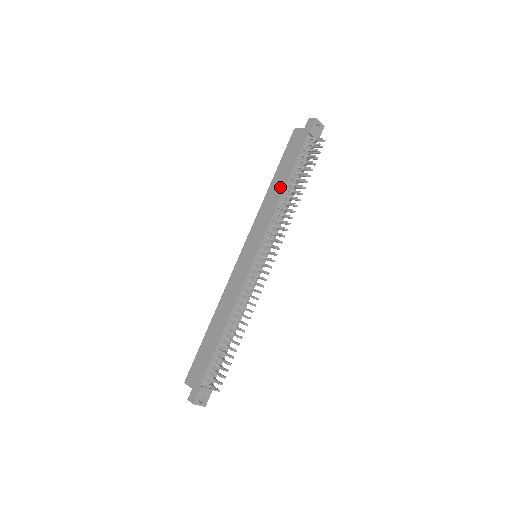
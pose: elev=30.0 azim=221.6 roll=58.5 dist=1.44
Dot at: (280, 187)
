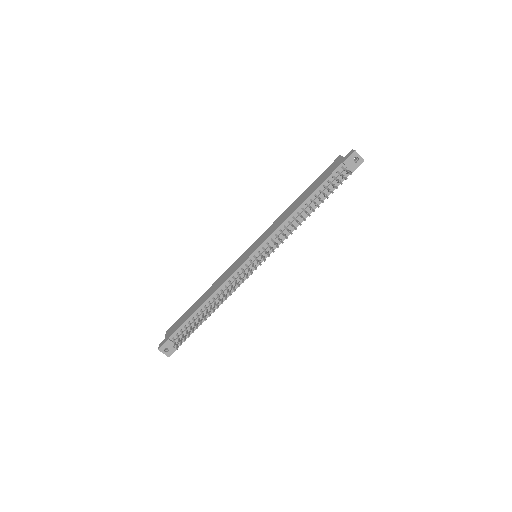
Dot at: (298, 204)
